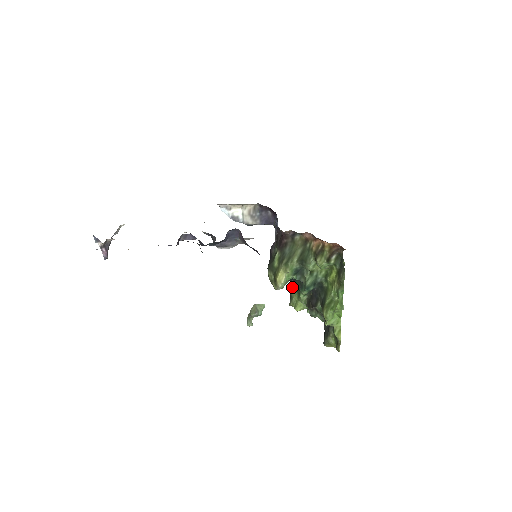
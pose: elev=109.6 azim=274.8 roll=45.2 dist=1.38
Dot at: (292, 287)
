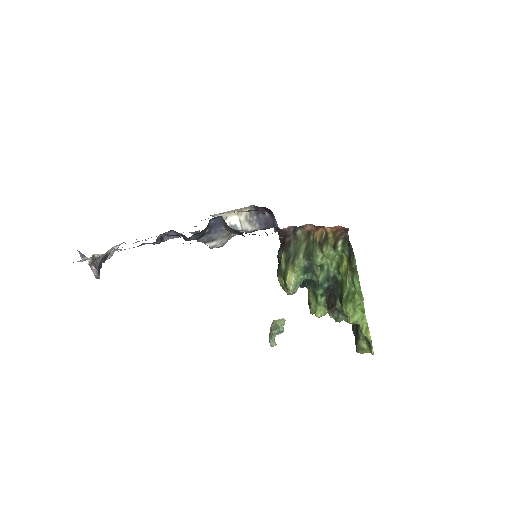
Dot at: (308, 292)
